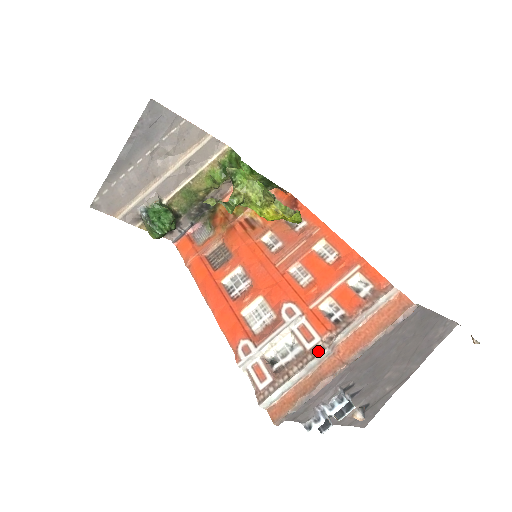
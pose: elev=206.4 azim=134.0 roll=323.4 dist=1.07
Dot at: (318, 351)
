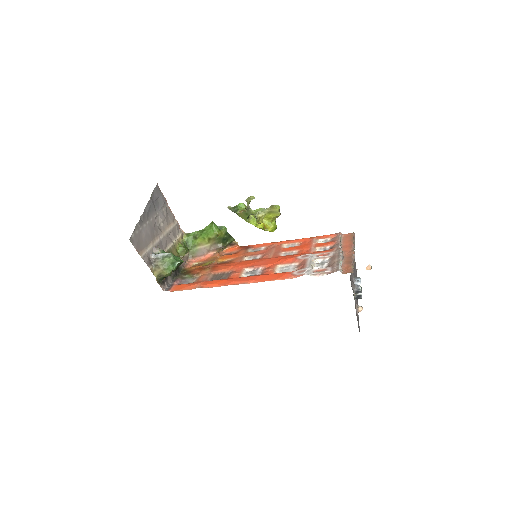
Dot at: (338, 252)
